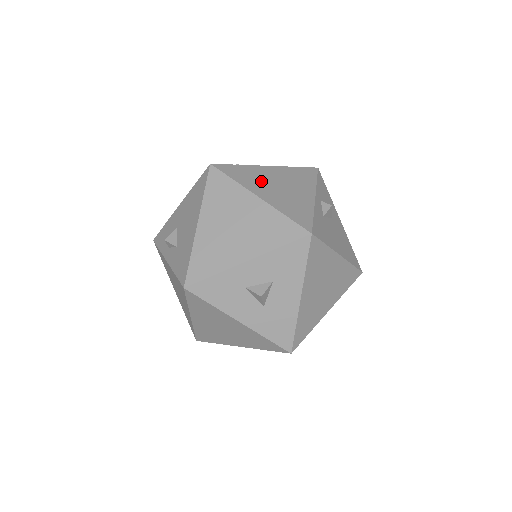
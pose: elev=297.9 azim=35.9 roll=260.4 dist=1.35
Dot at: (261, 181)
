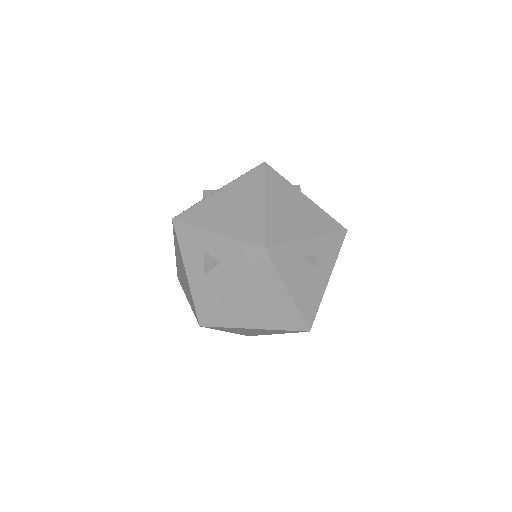
Dot at: (284, 197)
